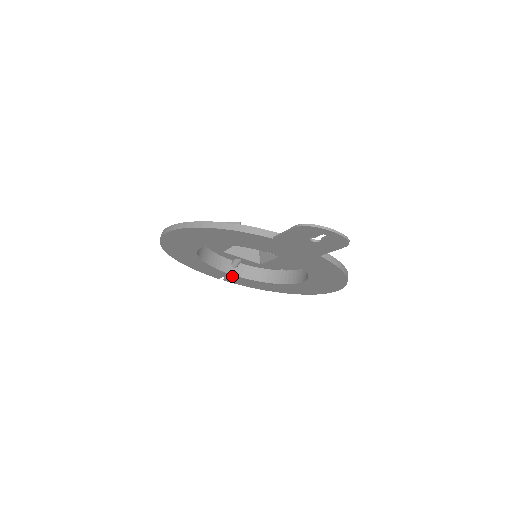
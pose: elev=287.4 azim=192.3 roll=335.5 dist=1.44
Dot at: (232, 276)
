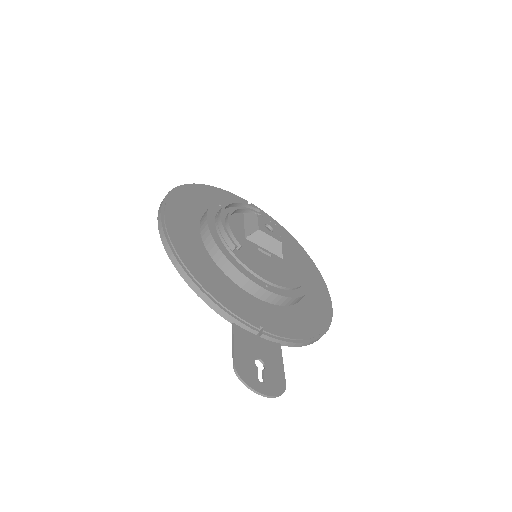
Dot at: occluded
